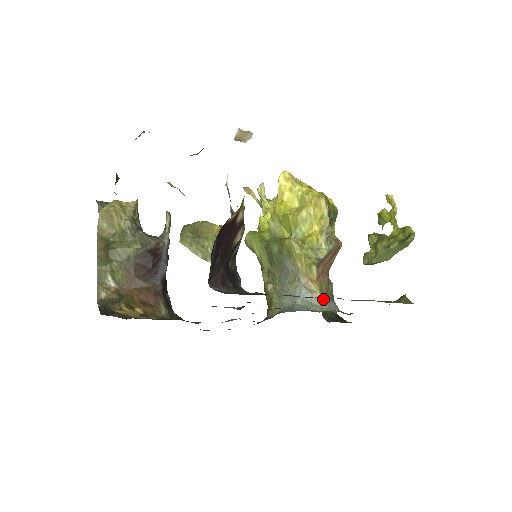
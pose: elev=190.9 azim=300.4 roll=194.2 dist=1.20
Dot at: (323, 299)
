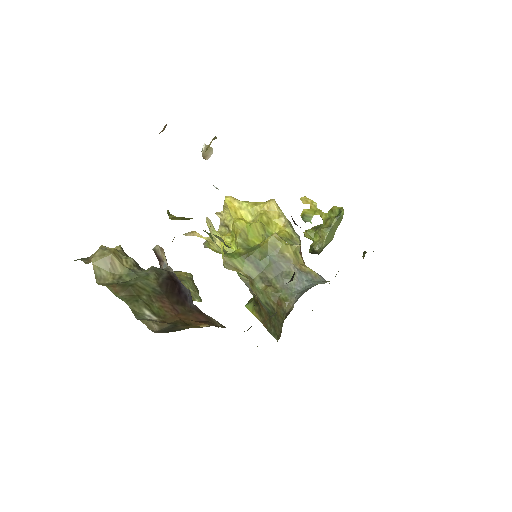
Dot at: (319, 276)
